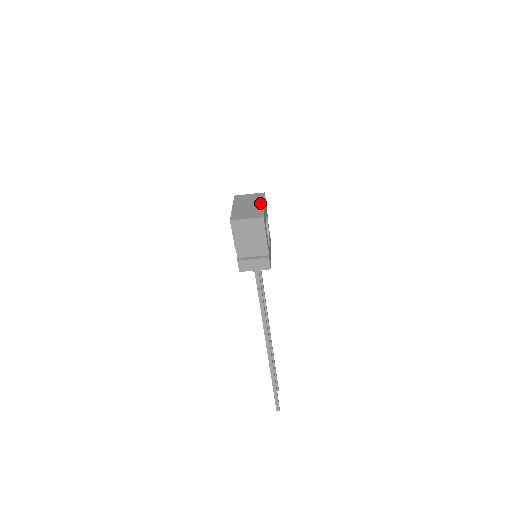
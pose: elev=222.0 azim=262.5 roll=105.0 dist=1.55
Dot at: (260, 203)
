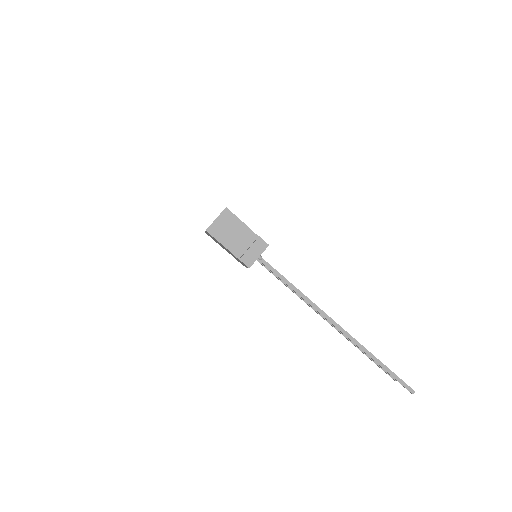
Dot at: occluded
